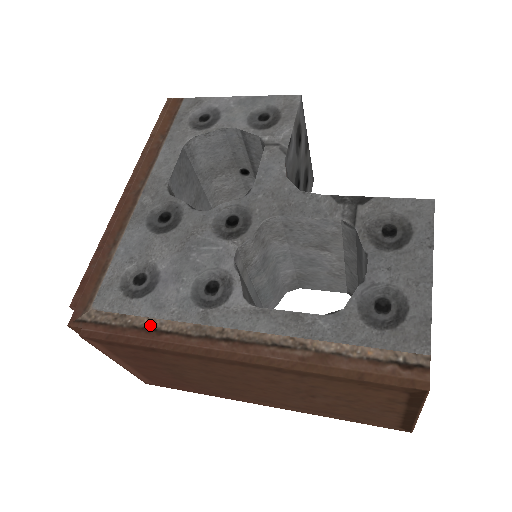
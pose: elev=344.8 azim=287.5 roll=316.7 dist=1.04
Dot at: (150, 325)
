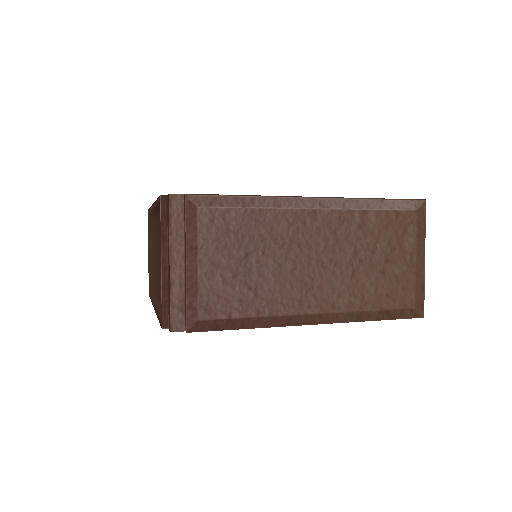
Dot at: occluded
